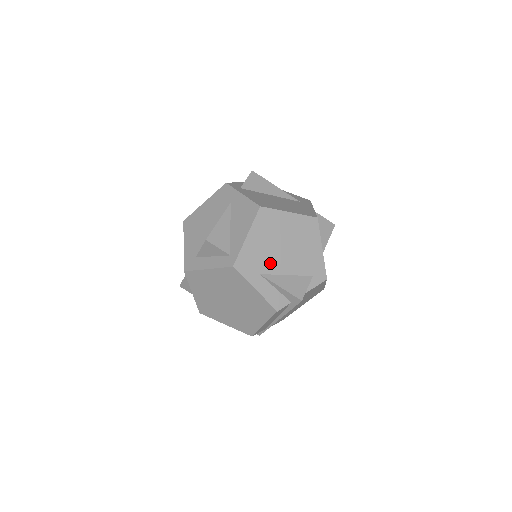
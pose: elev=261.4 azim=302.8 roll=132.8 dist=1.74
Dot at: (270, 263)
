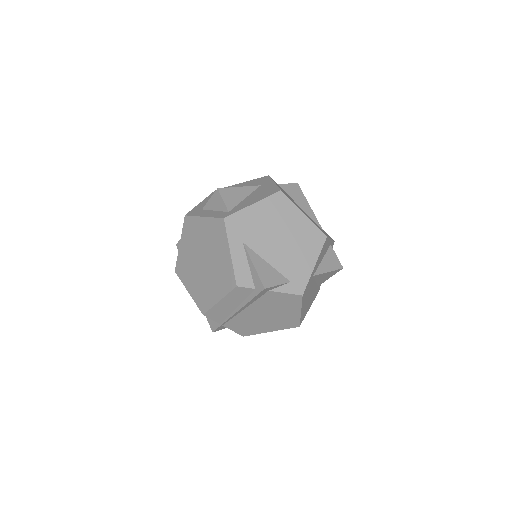
Dot at: (258, 240)
